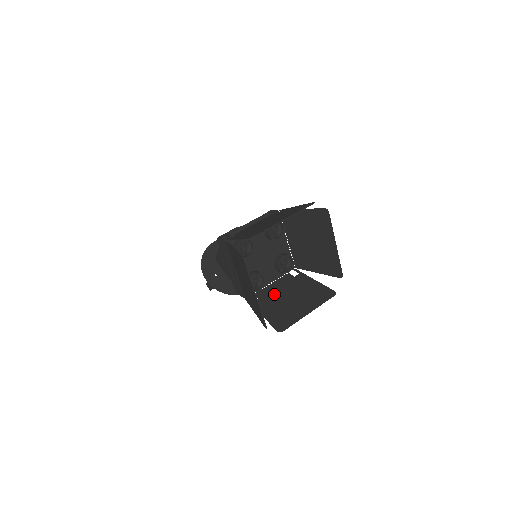
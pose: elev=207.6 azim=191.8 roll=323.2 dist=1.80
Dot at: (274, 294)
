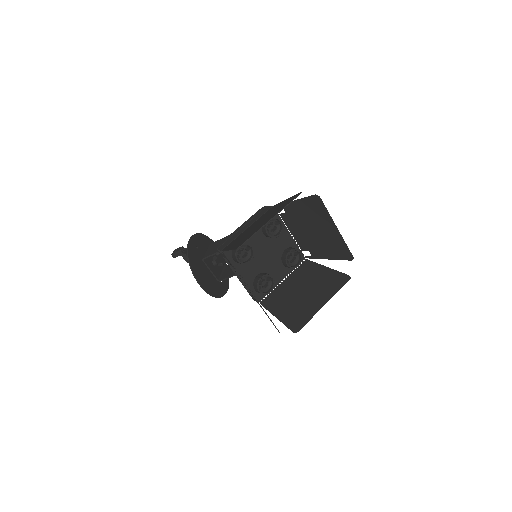
Dot at: occluded
